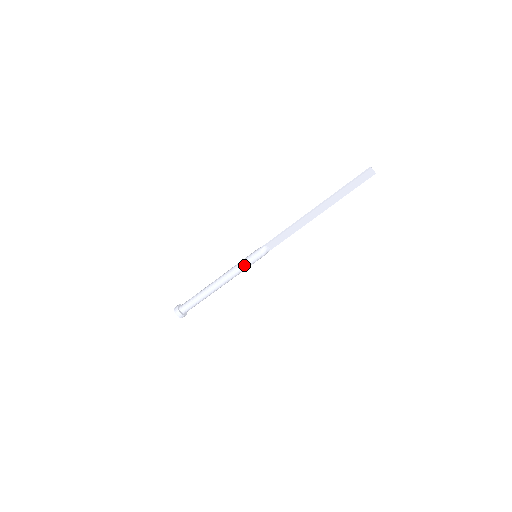
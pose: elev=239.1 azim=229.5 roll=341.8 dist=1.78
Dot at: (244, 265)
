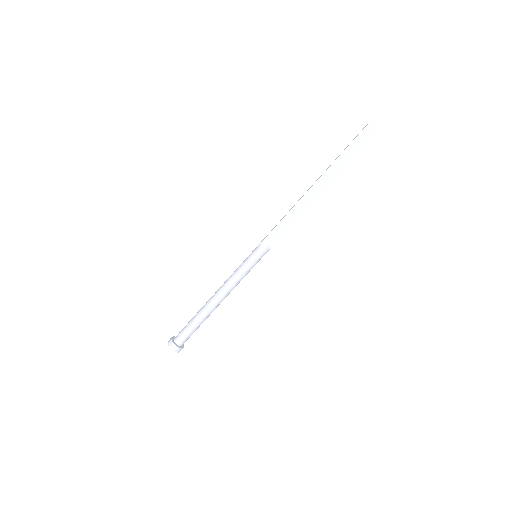
Dot at: (242, 267)
